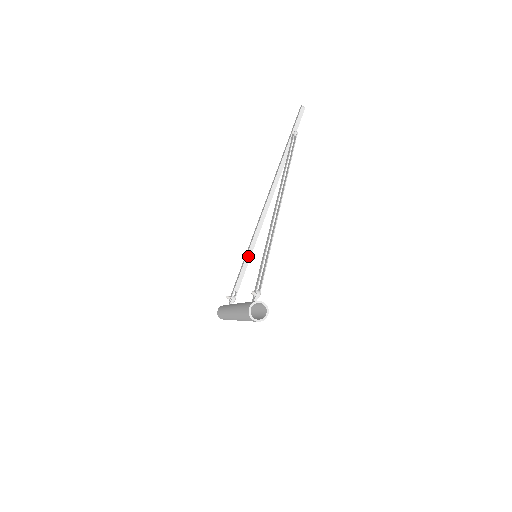
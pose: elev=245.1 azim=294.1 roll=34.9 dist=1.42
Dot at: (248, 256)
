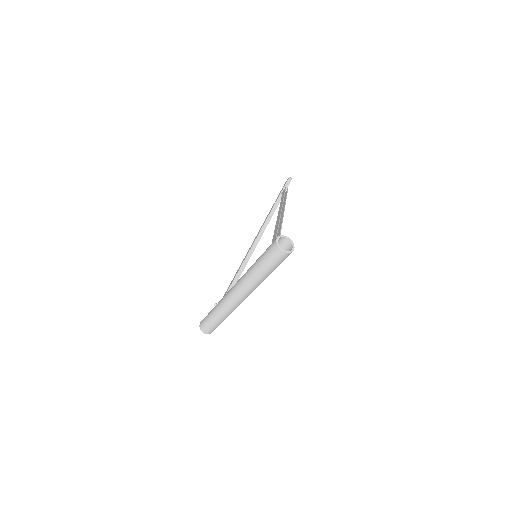
Dot at: (239, 272)
